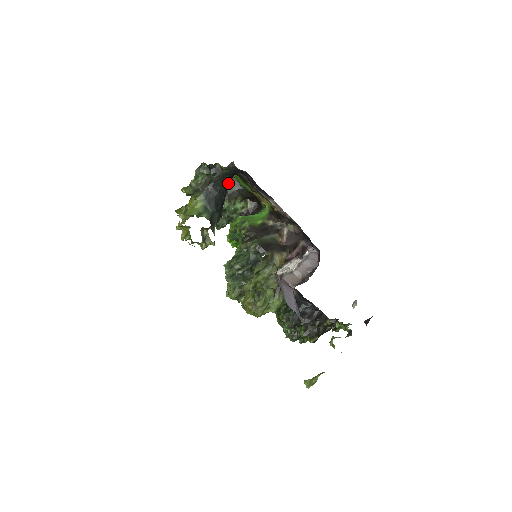
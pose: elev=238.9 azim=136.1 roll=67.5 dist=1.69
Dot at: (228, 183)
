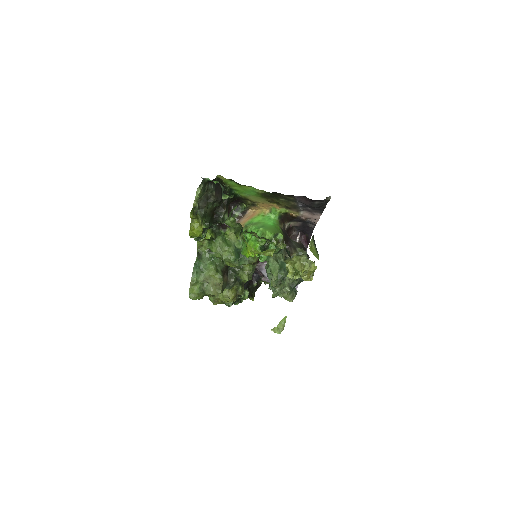
Dot at: occluded
